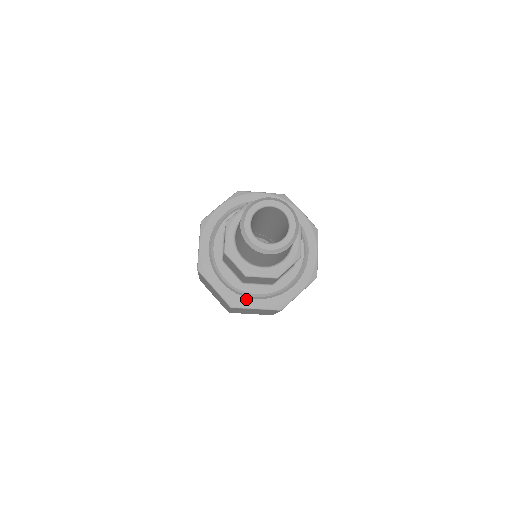
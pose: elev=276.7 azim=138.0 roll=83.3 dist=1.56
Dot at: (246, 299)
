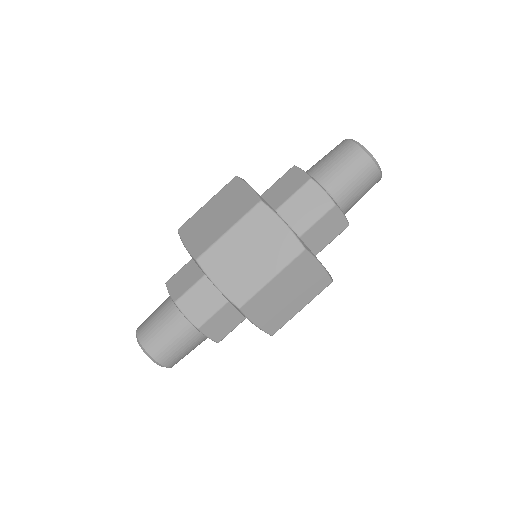
Dot at: occluded
